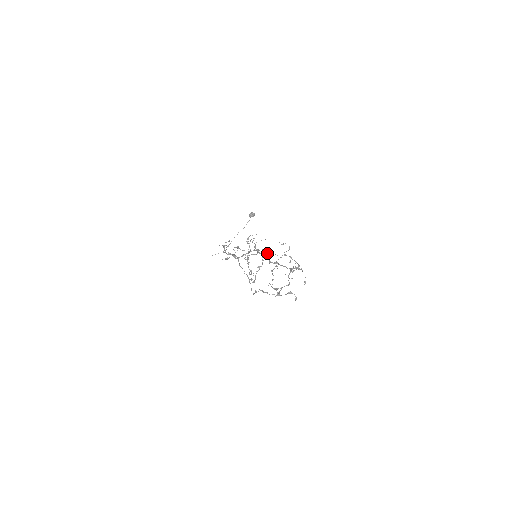
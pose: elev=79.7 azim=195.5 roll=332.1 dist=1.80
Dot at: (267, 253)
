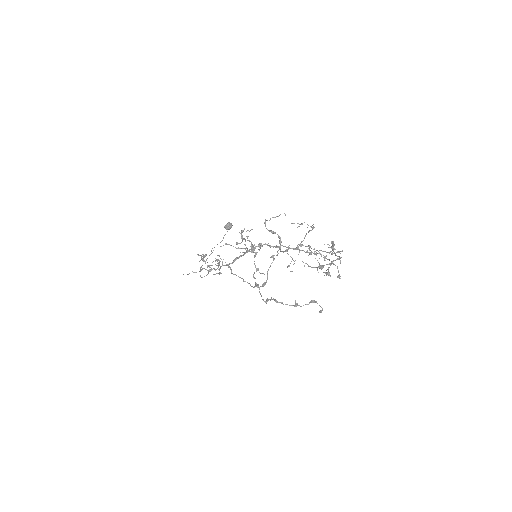
Dot at: occluded
